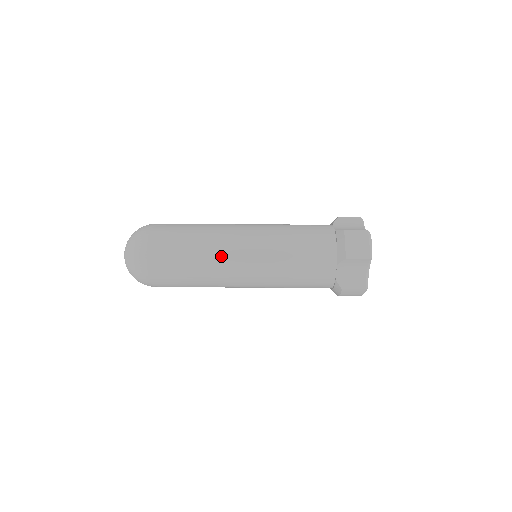
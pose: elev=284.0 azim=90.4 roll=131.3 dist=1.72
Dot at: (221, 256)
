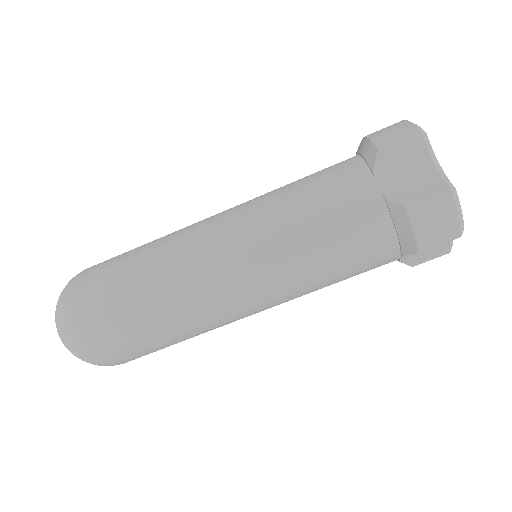
Dot at: (212, 317)
